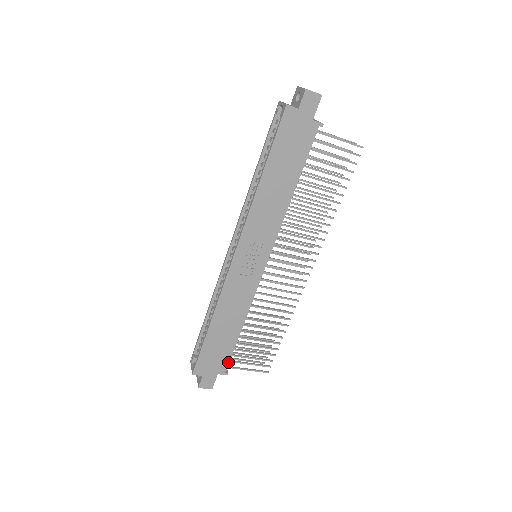
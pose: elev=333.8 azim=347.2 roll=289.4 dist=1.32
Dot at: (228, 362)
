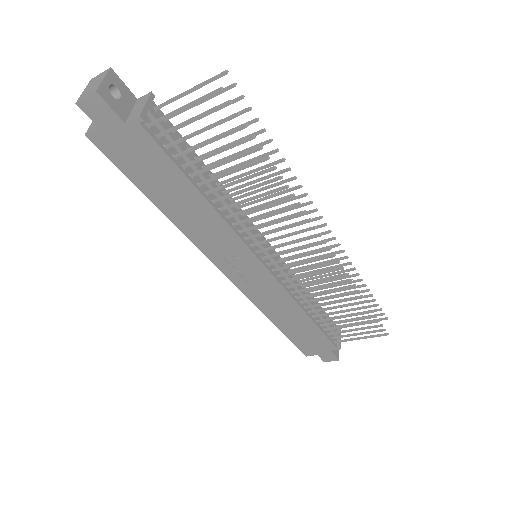
Dot at: (329, 341)
